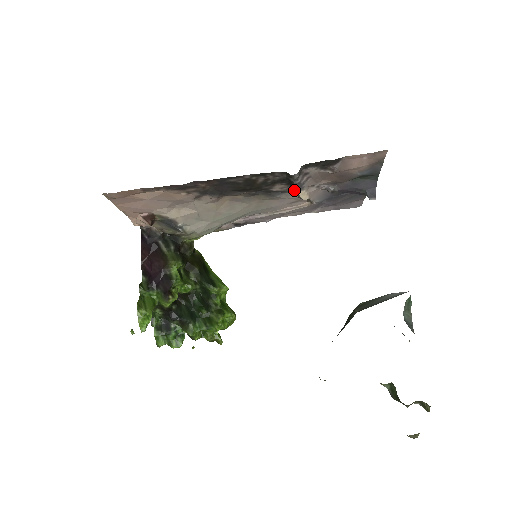
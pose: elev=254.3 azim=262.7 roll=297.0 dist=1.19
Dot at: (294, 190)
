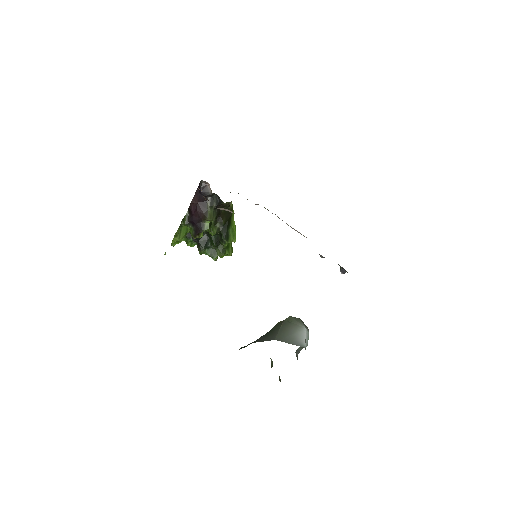
Dot at: occluded
